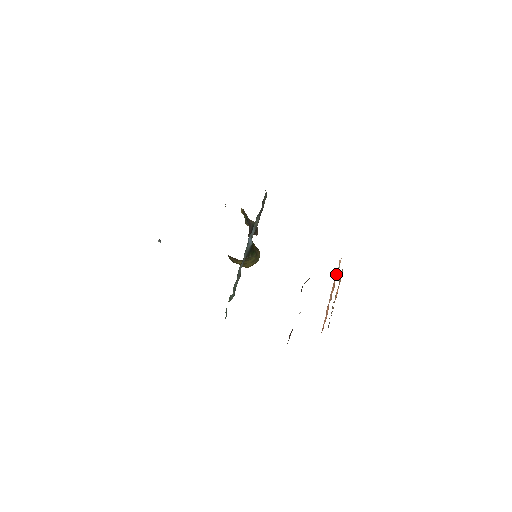
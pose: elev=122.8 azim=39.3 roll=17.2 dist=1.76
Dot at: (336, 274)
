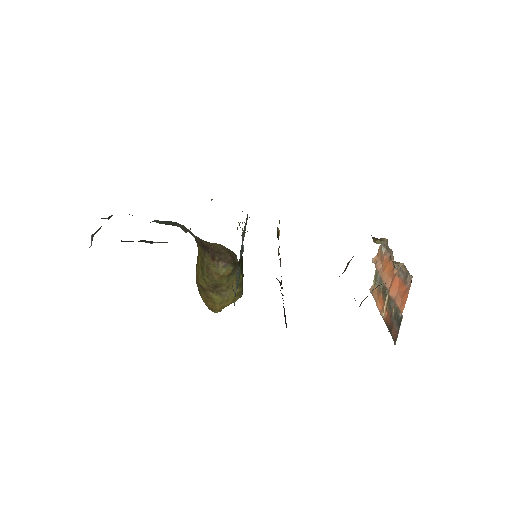
Dot at: (378, 267)
